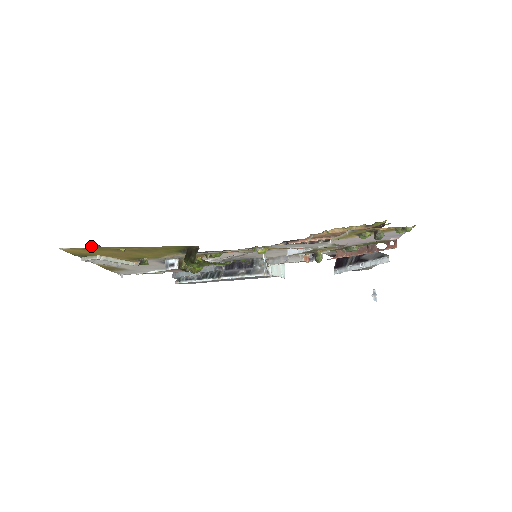
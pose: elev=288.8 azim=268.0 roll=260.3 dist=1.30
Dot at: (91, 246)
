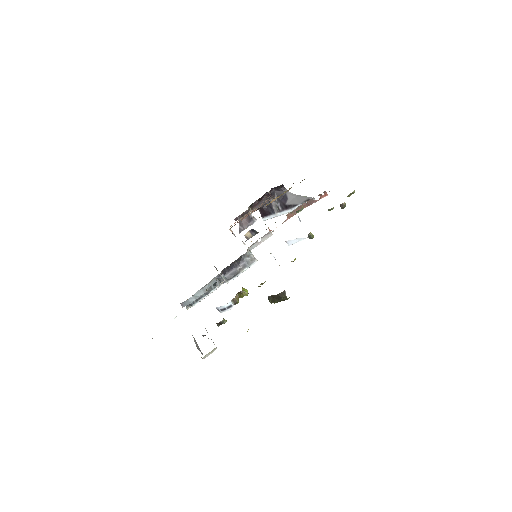
Dot at: occluded
